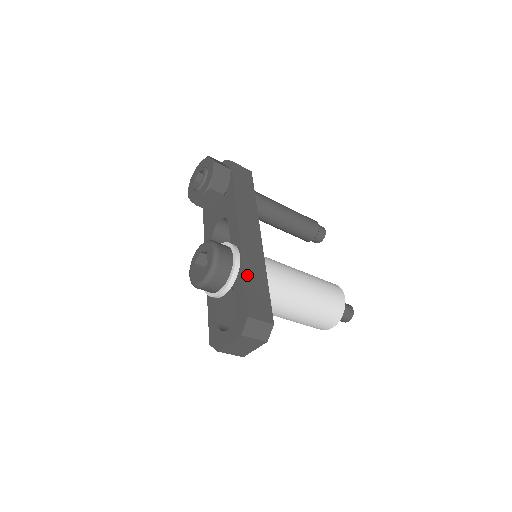
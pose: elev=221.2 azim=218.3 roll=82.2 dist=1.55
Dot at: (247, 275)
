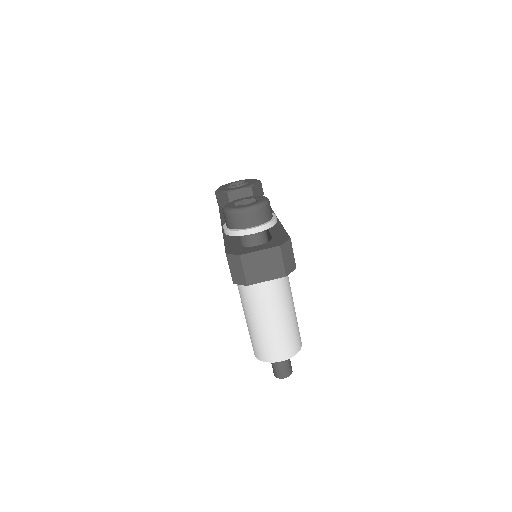
Dot at: occluded
